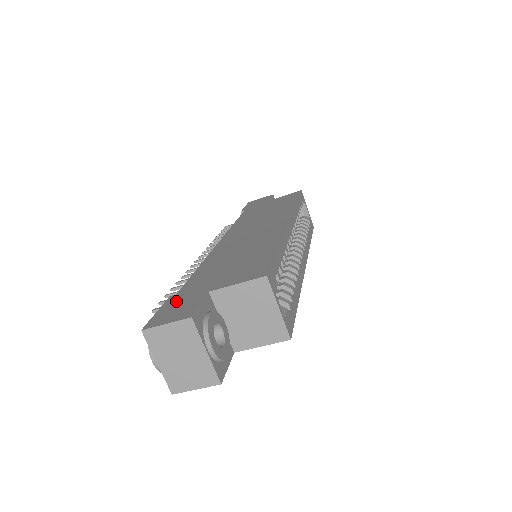
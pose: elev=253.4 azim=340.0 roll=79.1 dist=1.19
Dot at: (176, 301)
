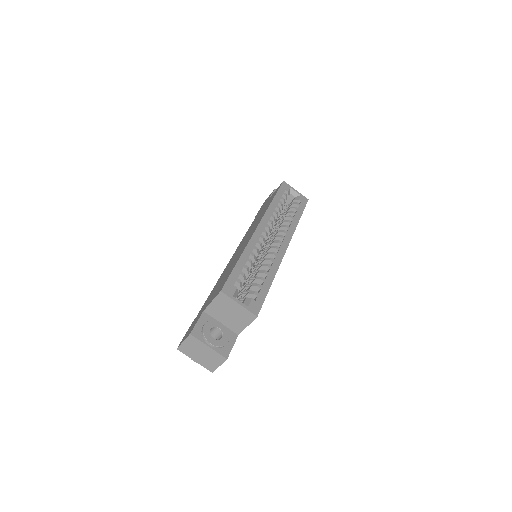
Dot at: (193, 323)
